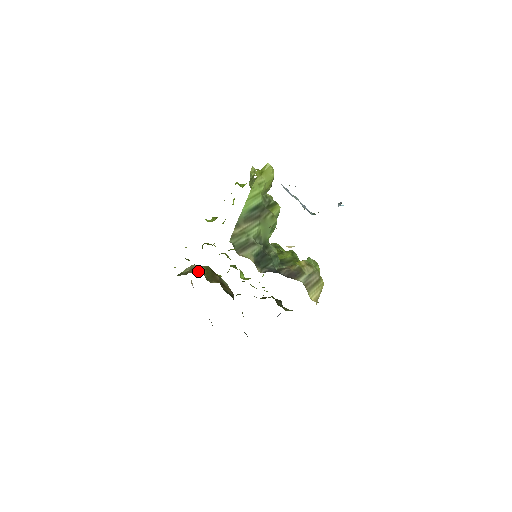
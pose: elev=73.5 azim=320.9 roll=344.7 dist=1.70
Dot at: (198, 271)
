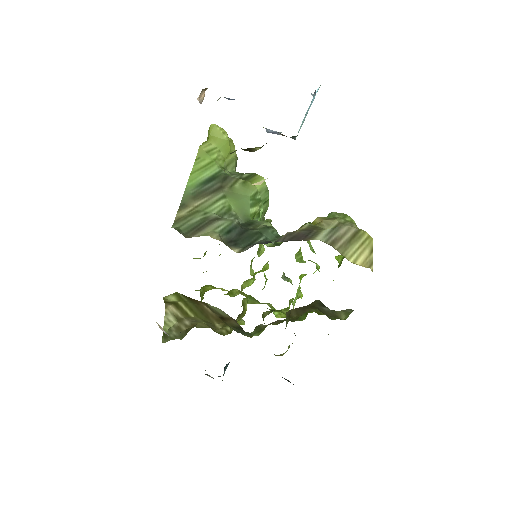
Dot at: (190, 320)
